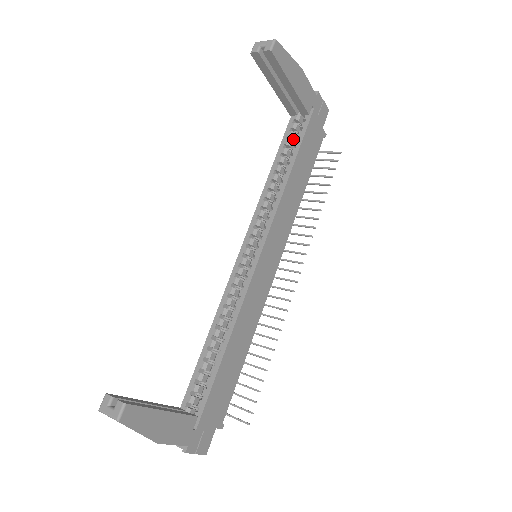
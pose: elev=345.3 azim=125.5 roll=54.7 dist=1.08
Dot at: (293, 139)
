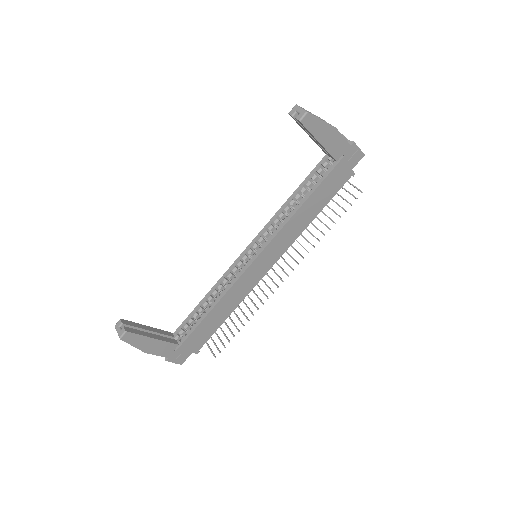
Dot at: (320, 174)
